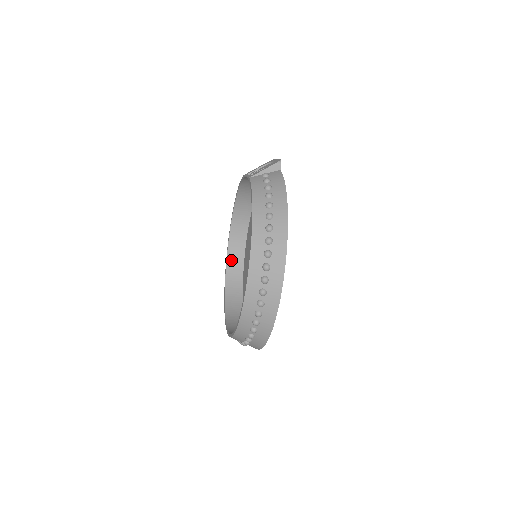
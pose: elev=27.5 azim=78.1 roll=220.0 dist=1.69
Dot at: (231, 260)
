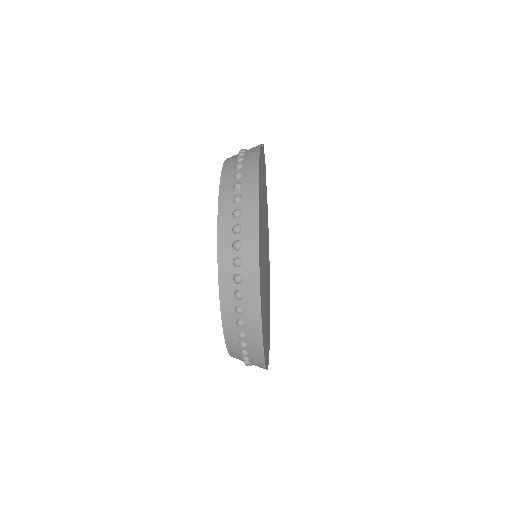
Dot at: occluded
